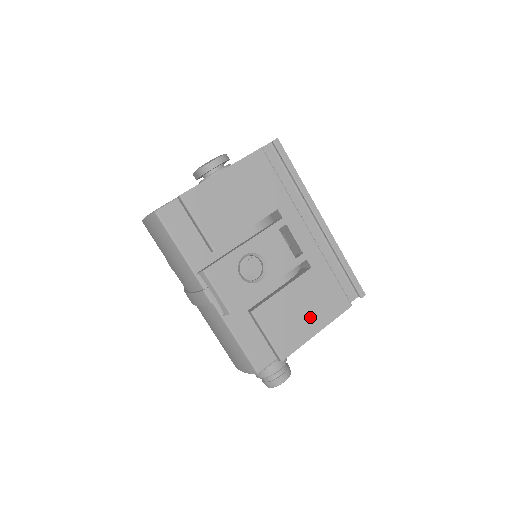
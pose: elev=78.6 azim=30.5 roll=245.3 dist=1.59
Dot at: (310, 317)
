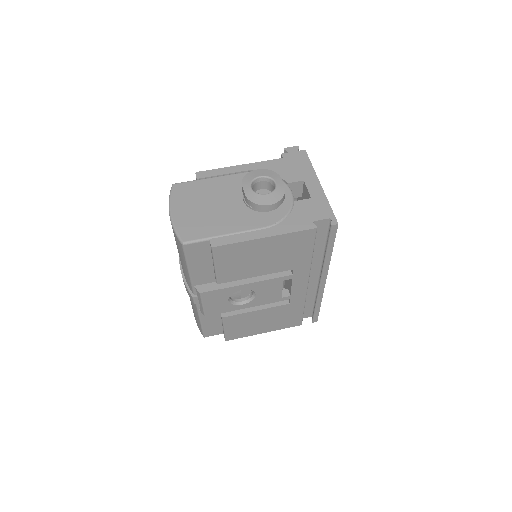
Dot at: (265, 326)
